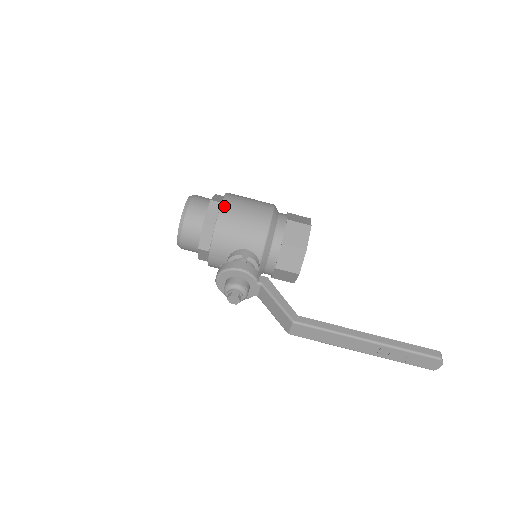
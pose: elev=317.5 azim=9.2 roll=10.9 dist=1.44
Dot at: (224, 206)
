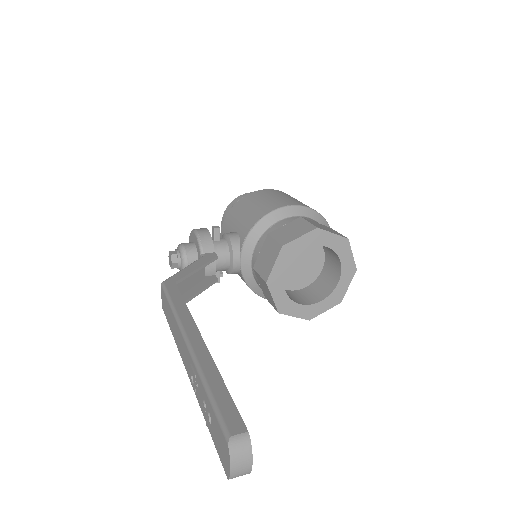
Dot at: (257, 191)
